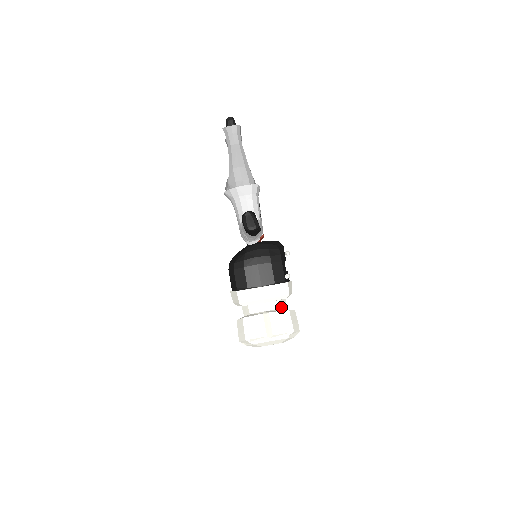
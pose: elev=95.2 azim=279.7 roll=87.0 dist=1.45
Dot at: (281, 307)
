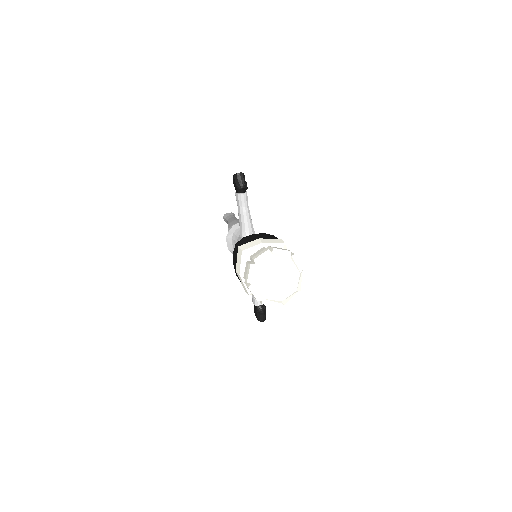
Dot at: occluded
